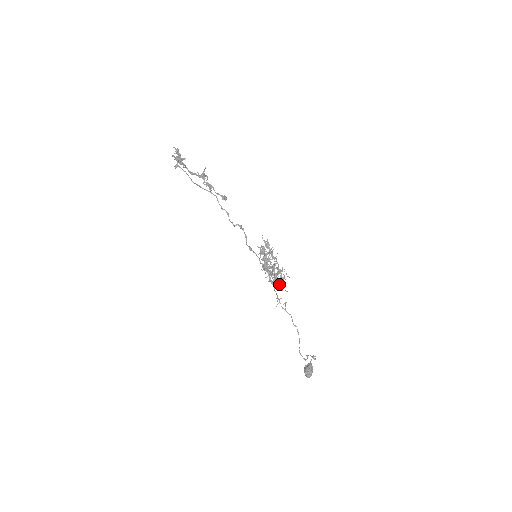
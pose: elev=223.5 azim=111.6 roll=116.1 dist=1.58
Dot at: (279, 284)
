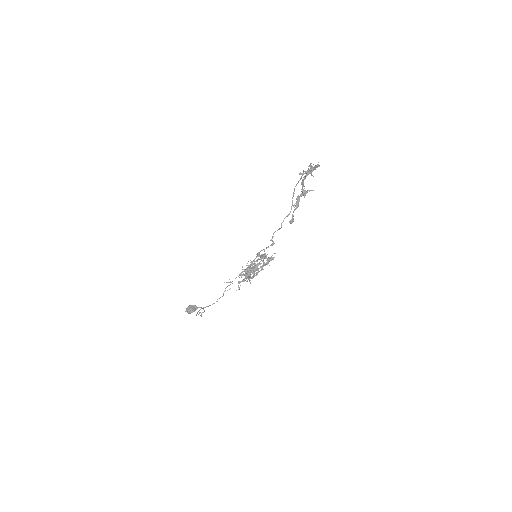
Dot at: (242, 281)
